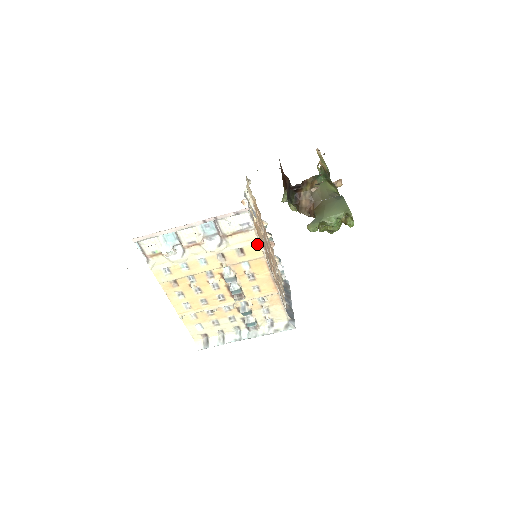
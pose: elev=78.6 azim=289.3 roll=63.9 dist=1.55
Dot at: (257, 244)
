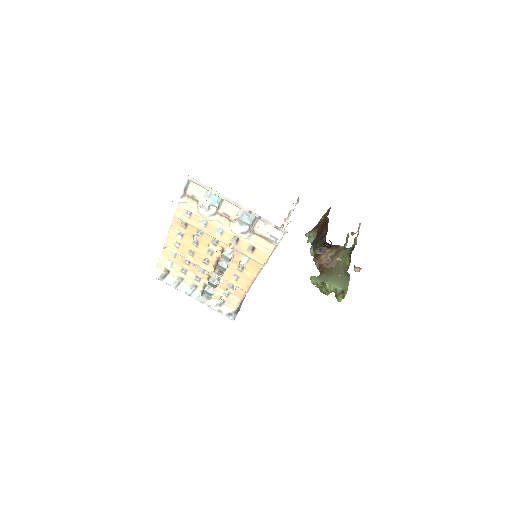
Dot at: (268, 255)
